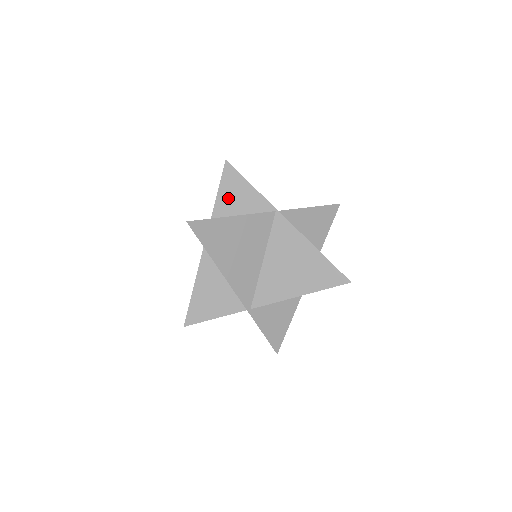
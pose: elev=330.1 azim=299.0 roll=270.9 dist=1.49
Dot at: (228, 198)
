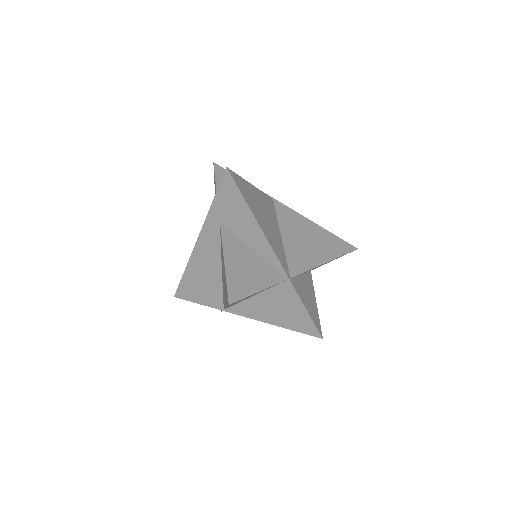
Dot at: occluded
